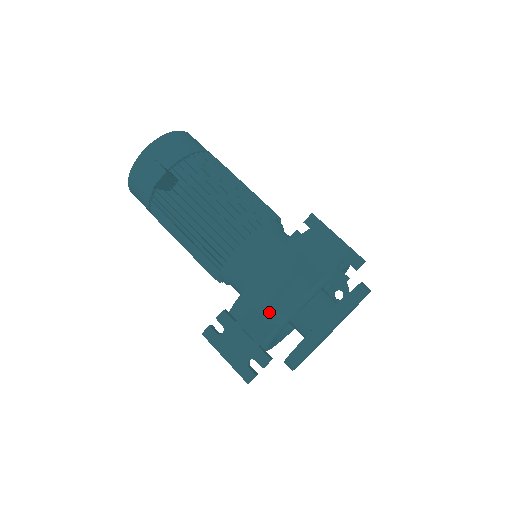
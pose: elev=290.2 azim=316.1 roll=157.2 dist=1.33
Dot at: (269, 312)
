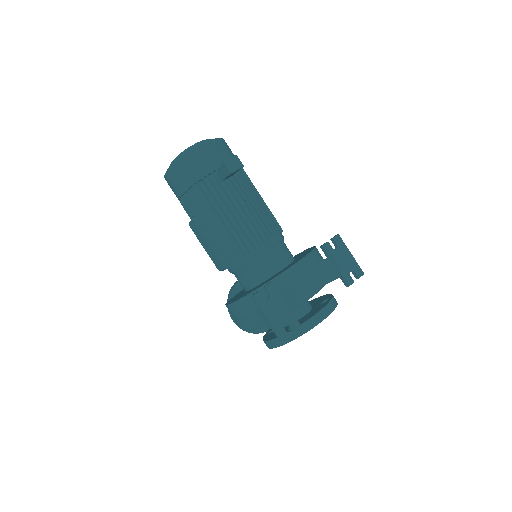
Dot at: (299, 292)
